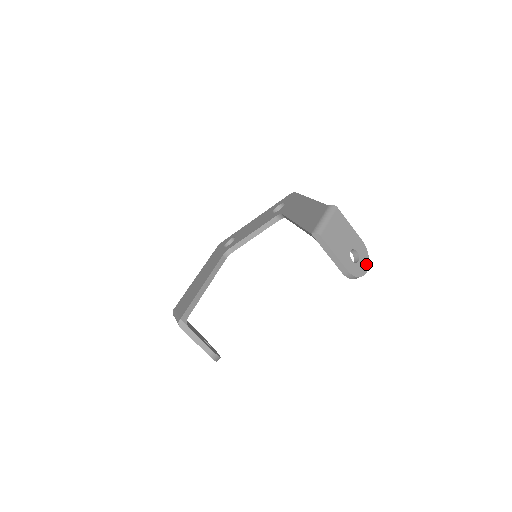
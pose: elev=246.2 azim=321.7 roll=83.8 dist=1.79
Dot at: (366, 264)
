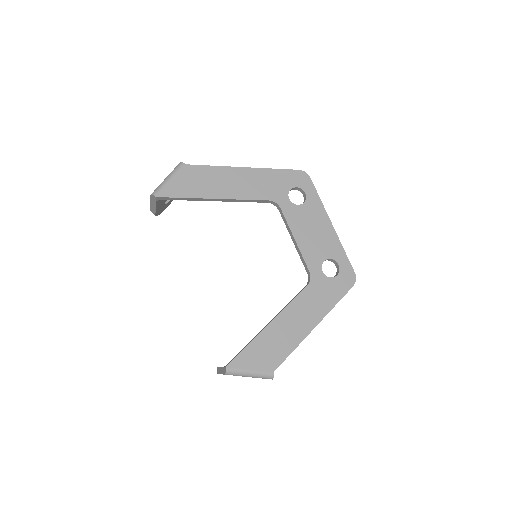
Dot at: occluded
